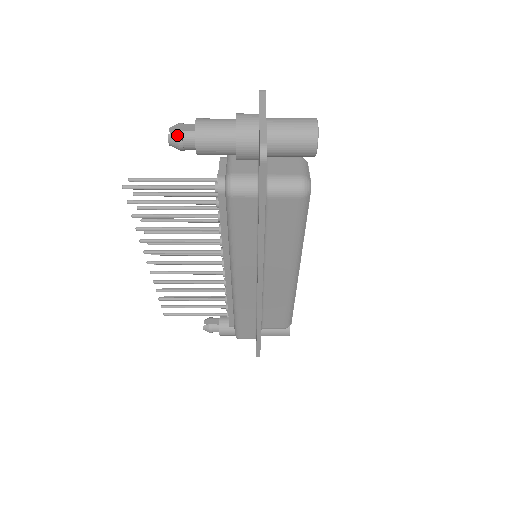
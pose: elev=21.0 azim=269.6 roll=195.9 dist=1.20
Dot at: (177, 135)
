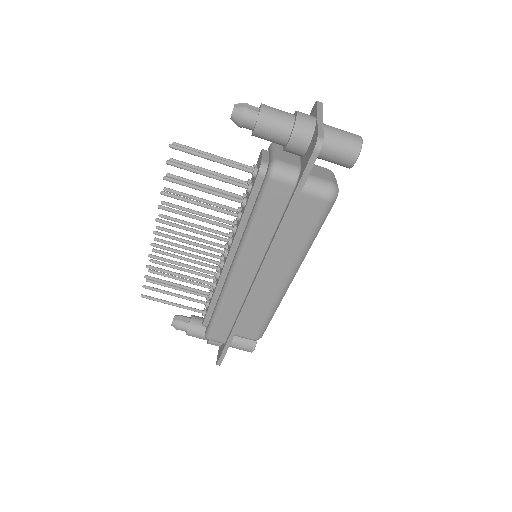
Dot at: (242, 110)
